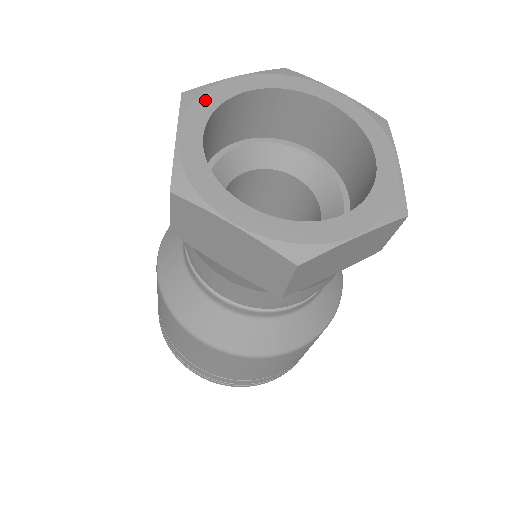
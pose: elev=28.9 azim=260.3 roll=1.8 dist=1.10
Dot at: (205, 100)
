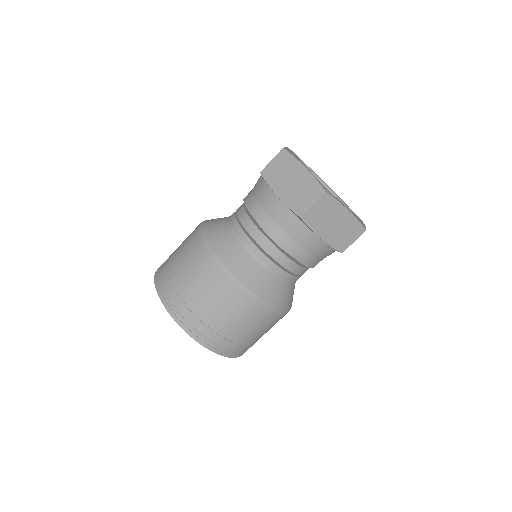
Dot at: occluded
